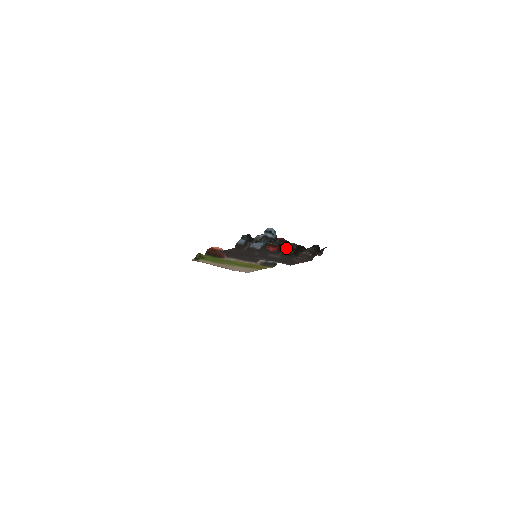
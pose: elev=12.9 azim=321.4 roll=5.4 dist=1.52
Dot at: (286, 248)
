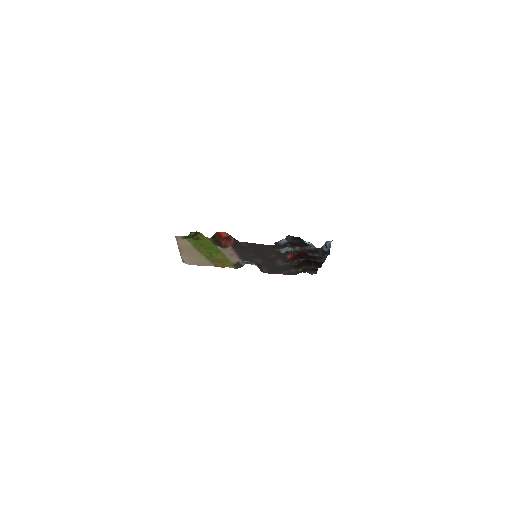
Dot at: (297, 259)
